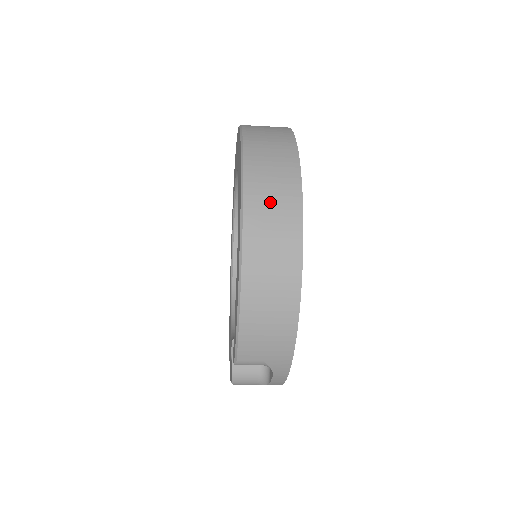
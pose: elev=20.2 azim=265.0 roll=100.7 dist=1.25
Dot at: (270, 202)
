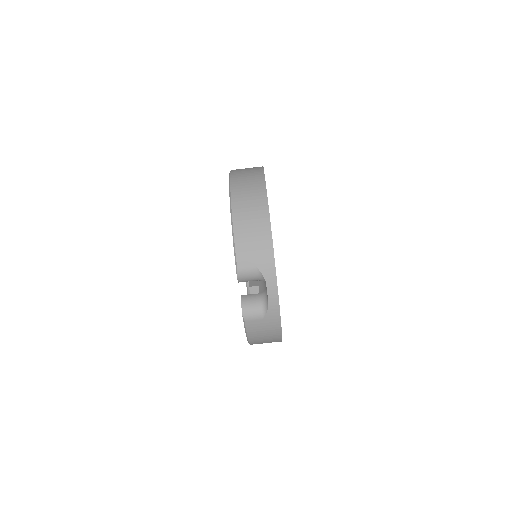
Dot at: (246, 177)
